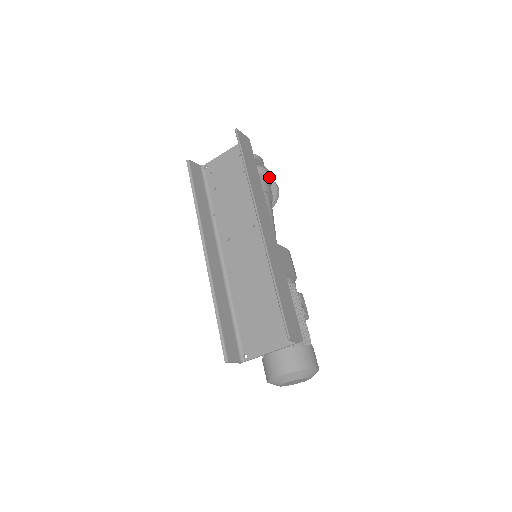
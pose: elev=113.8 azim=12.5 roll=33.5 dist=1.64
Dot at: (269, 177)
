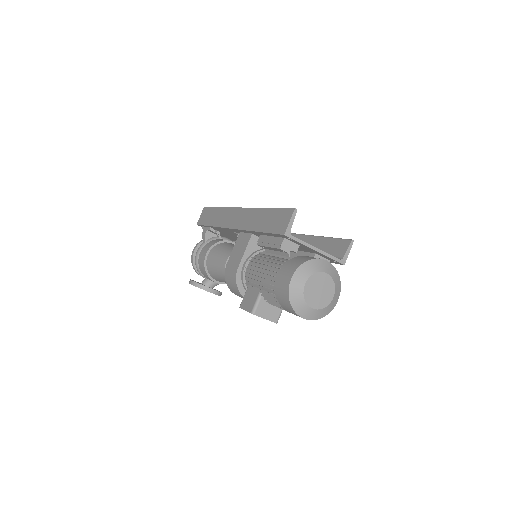
Dot at: occluded
